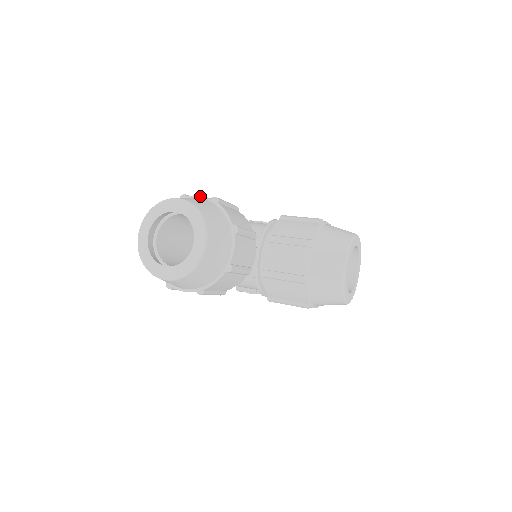
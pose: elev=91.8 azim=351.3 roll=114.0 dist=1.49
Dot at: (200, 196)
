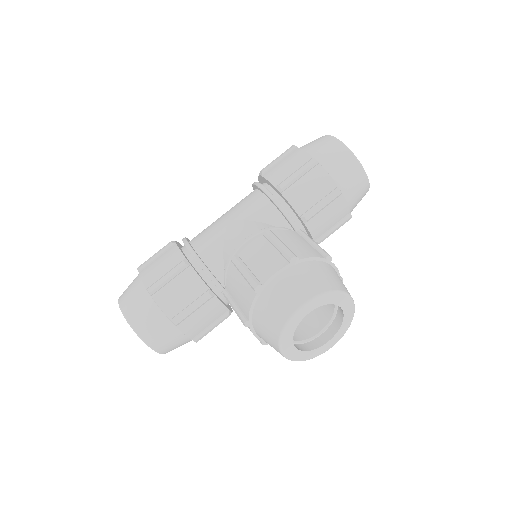
Dot at: (142, 282)
